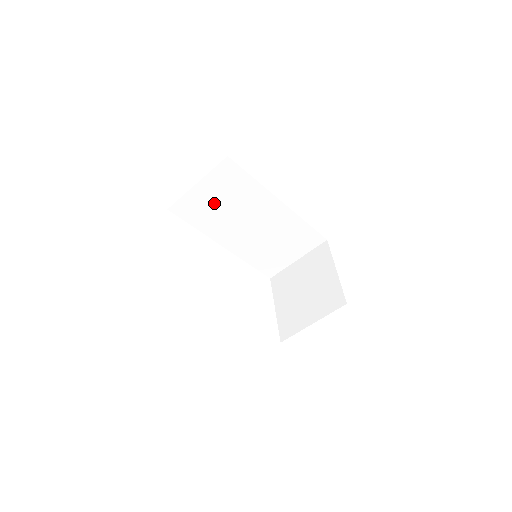
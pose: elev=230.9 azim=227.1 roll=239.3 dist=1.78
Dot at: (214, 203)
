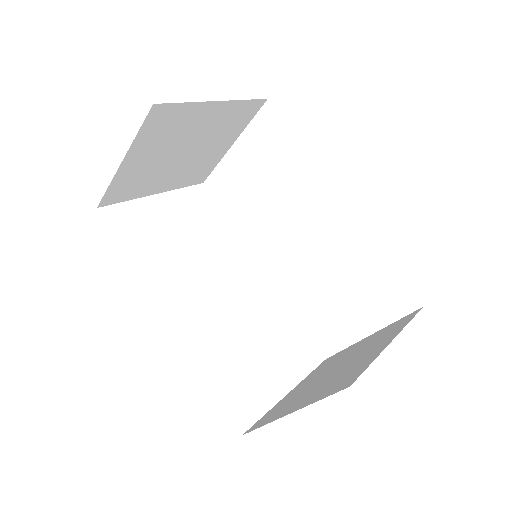
Dot at: (252, 182)
